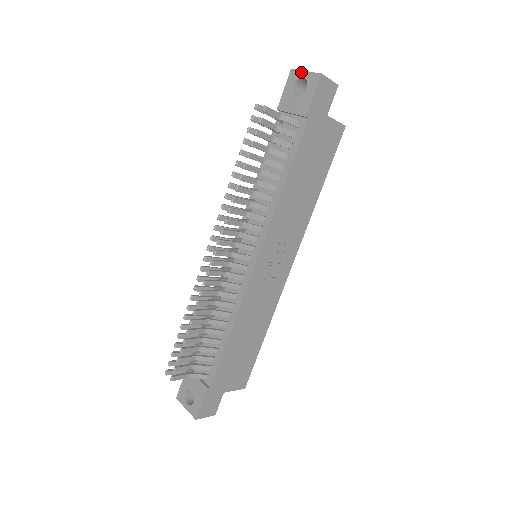
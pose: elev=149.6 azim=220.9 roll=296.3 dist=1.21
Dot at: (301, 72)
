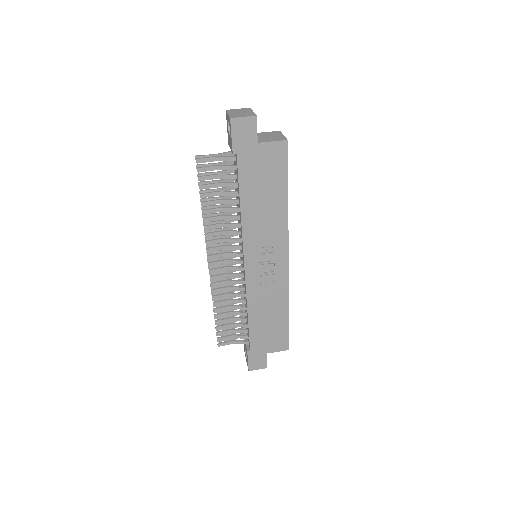
Dot at: (227, 114)
